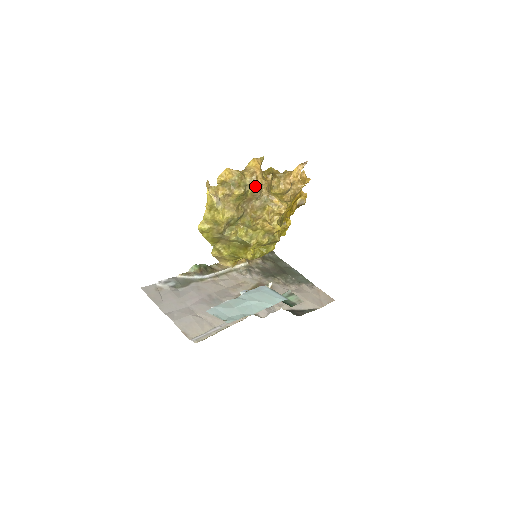
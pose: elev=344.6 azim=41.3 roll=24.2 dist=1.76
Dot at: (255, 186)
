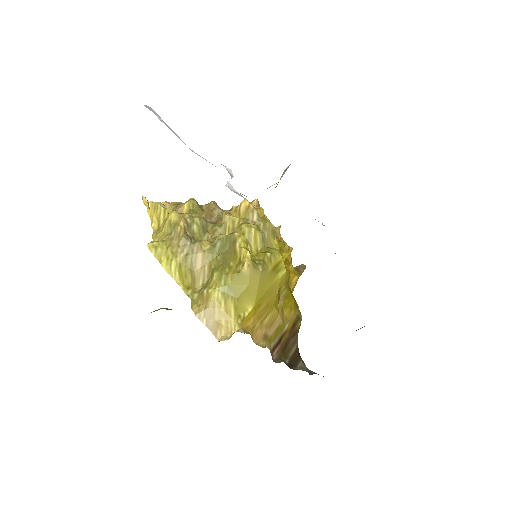
Dot at: (208, 203)
